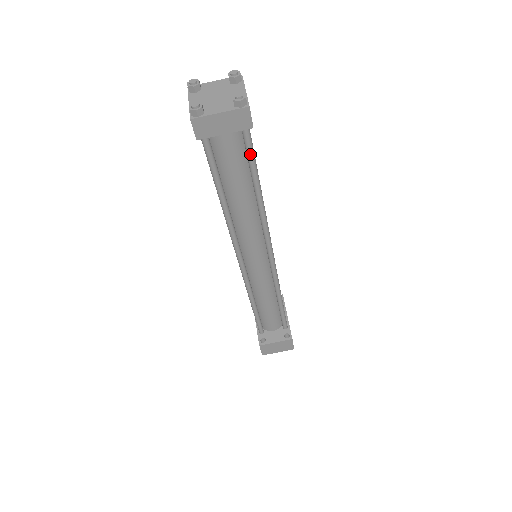
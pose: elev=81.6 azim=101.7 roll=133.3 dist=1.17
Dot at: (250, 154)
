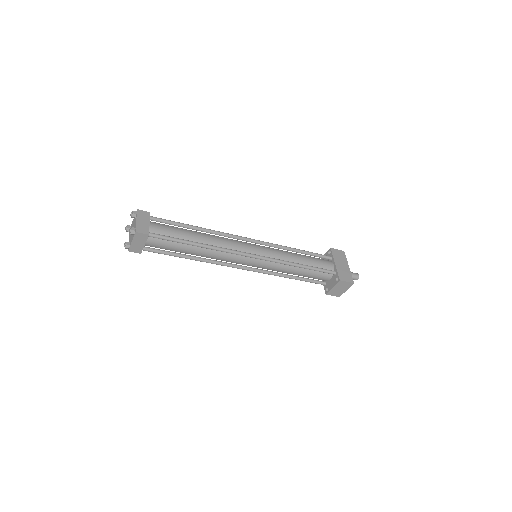
Dot at: (166, 240)
